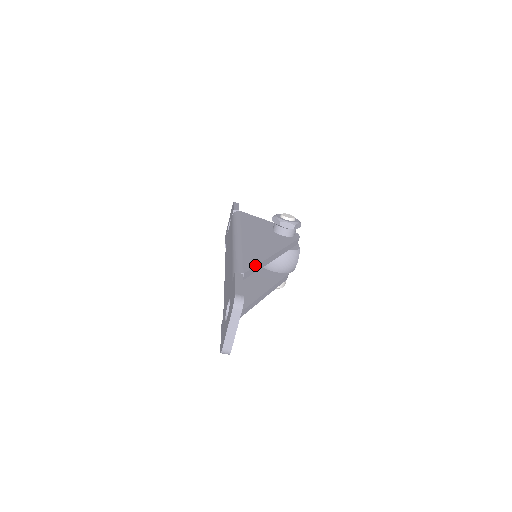
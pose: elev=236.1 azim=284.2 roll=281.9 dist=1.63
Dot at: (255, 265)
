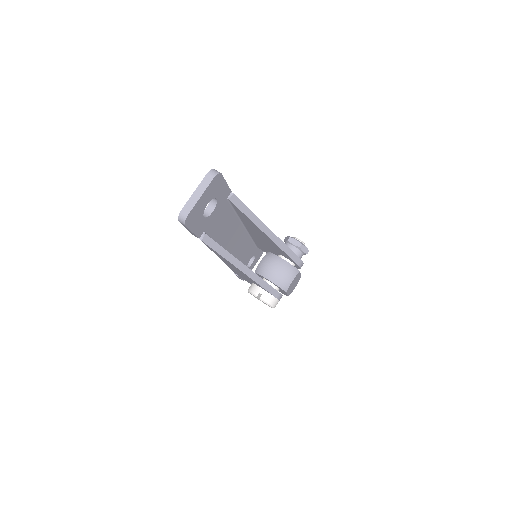
Dot at: occluded
